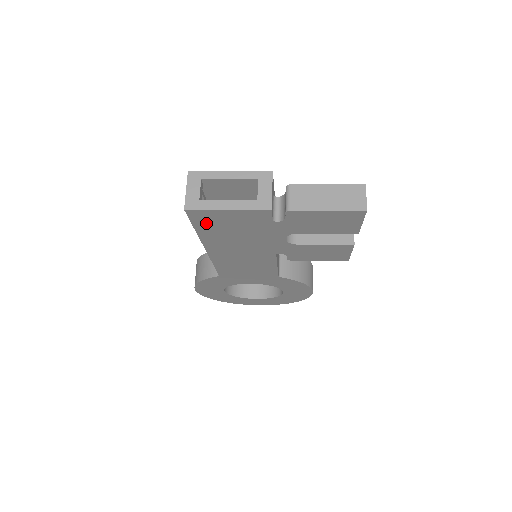
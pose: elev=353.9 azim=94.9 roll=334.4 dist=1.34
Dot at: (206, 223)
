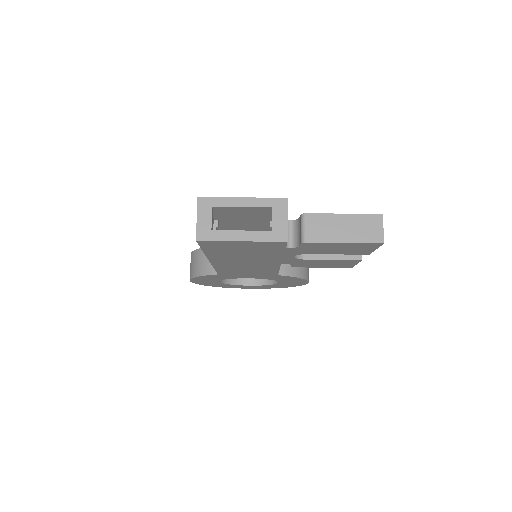
Dot at: (216, 248)
